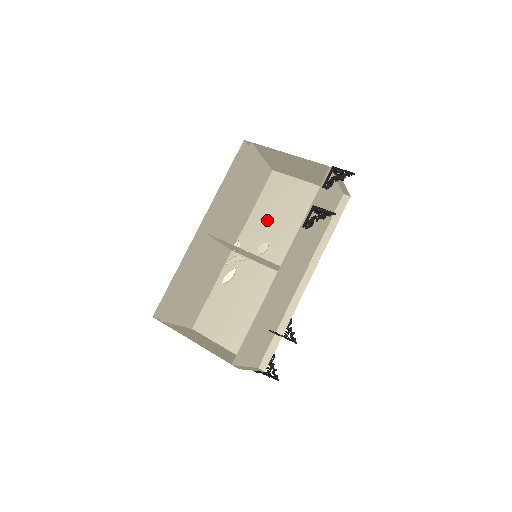
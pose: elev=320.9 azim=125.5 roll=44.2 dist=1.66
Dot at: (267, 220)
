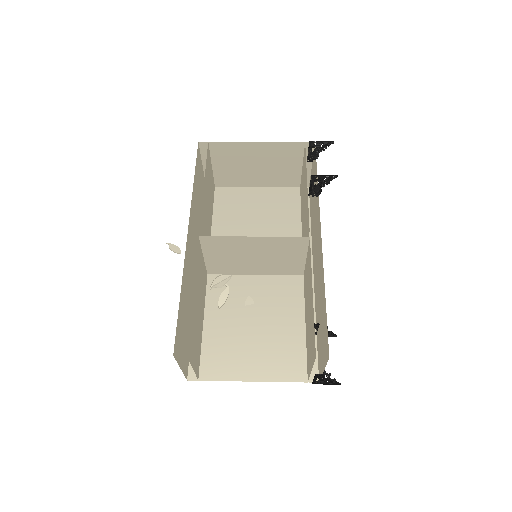
Dot at: (234, 232)
